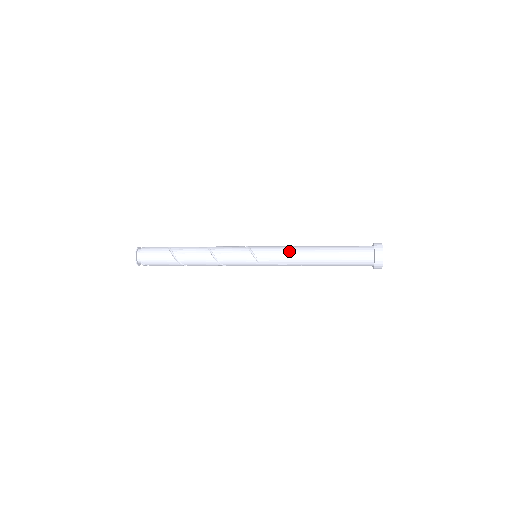
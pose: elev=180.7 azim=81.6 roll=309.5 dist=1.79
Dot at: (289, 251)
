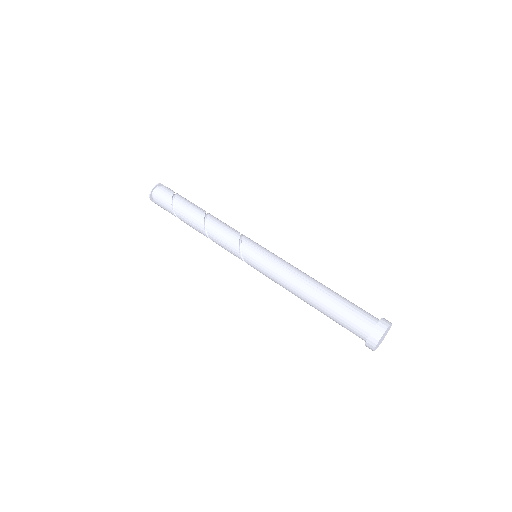
Dot at: occluded
